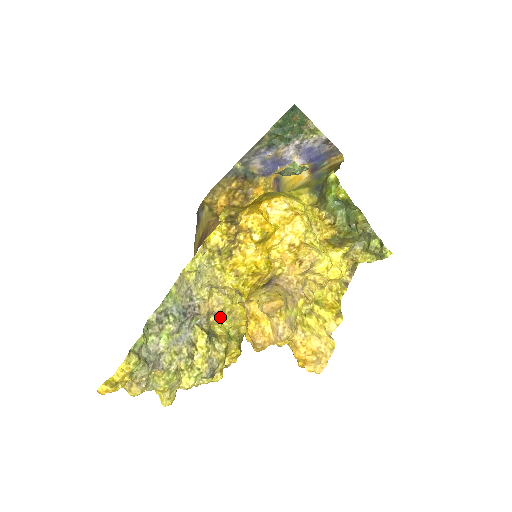
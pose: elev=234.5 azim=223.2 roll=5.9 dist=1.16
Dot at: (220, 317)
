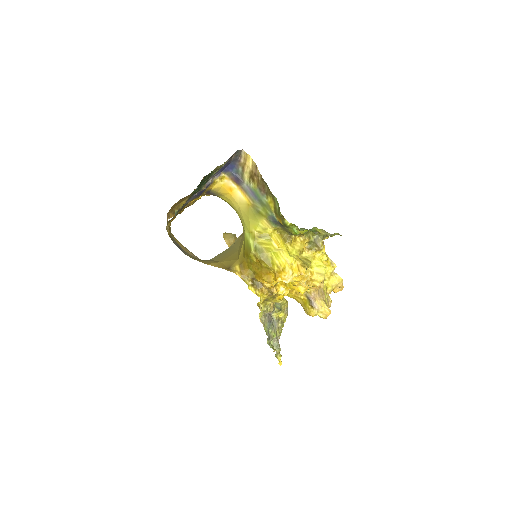
Dot at: occluded
